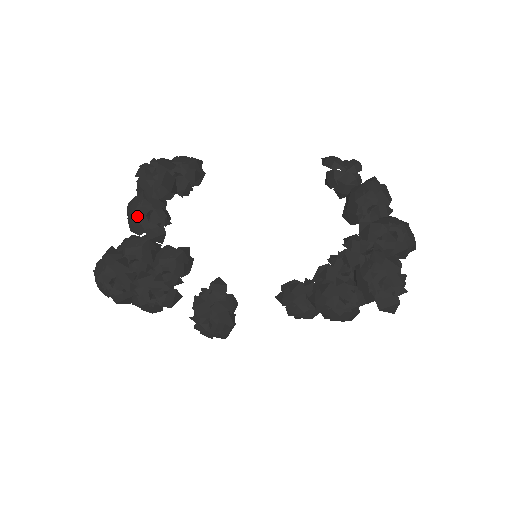
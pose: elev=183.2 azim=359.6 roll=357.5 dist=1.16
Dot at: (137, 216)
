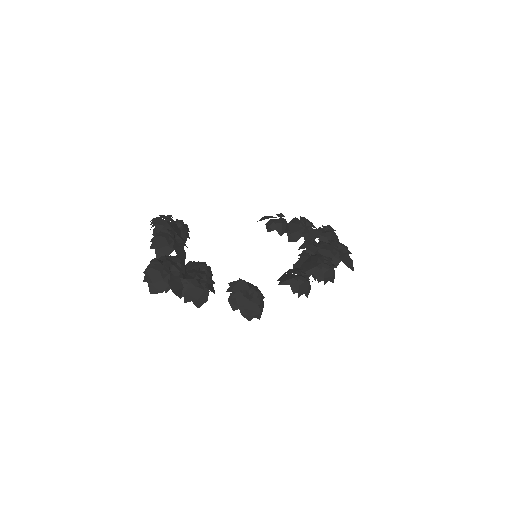
Dot at: (165, 240)
